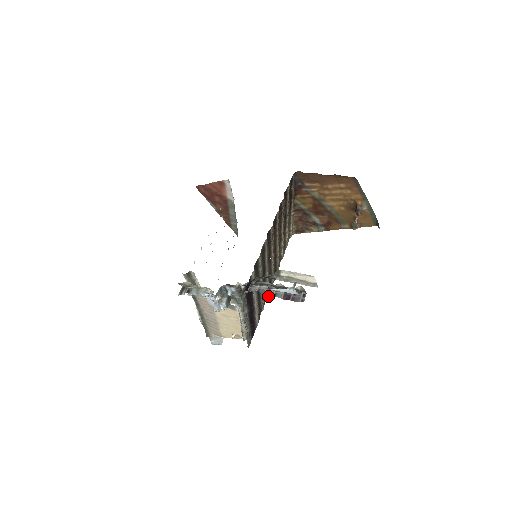
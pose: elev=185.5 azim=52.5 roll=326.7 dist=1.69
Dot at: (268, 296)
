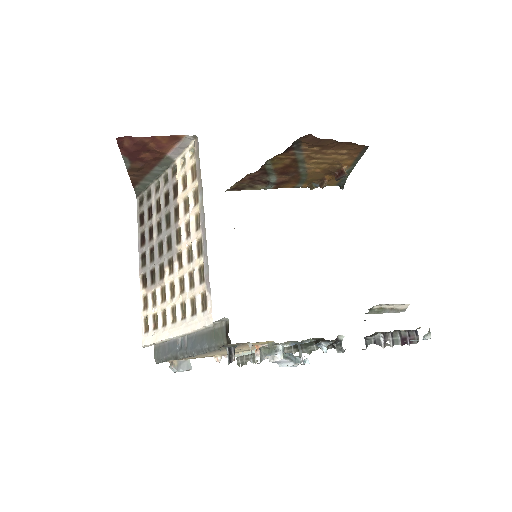
Dot at: occluded
